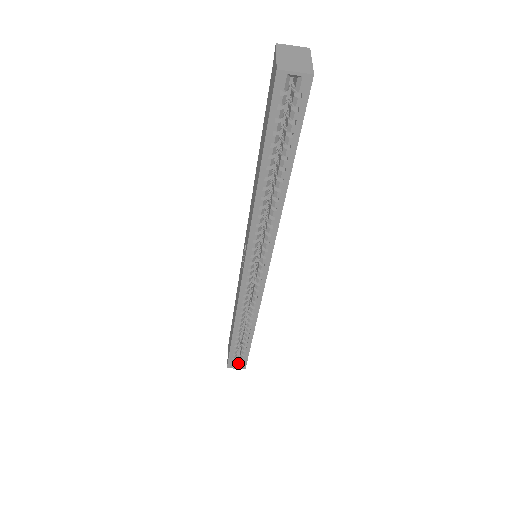
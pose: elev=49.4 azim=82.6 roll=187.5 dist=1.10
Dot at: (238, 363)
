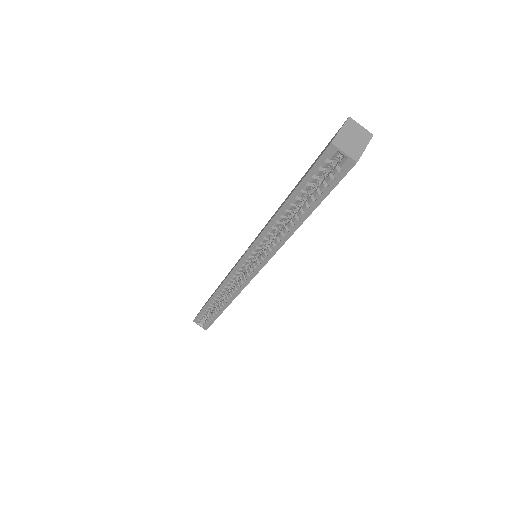
Dot at: (203, 323)
